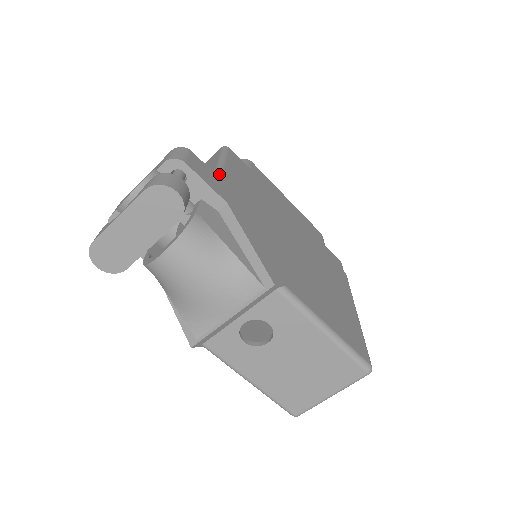
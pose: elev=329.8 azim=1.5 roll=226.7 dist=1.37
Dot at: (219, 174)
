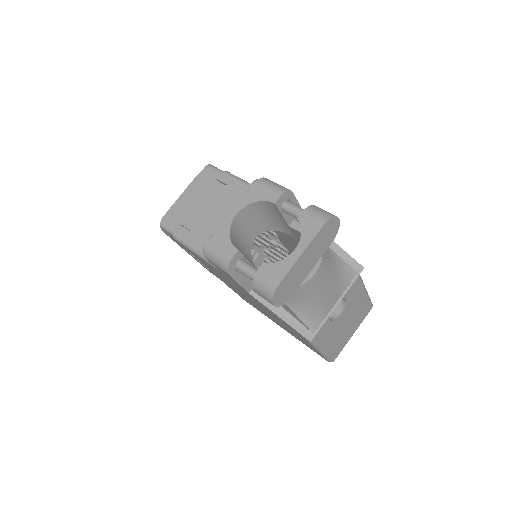
Dot at: occluded
